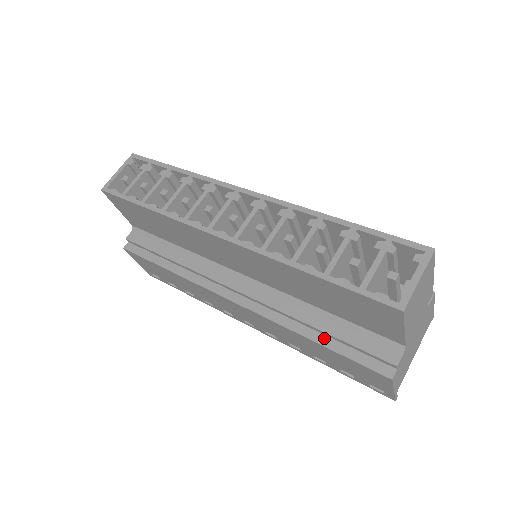
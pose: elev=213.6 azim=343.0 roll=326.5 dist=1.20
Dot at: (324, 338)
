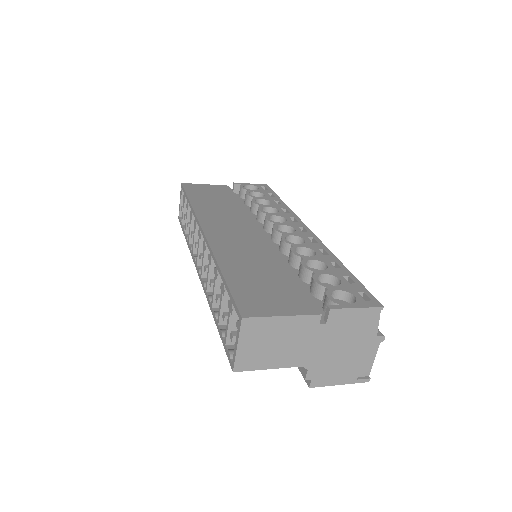
Dot at: occluded
